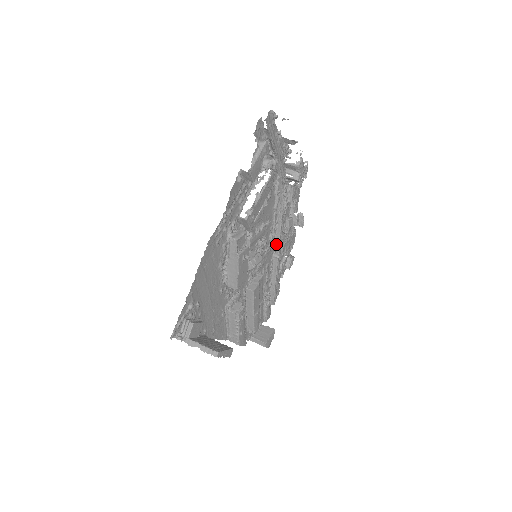
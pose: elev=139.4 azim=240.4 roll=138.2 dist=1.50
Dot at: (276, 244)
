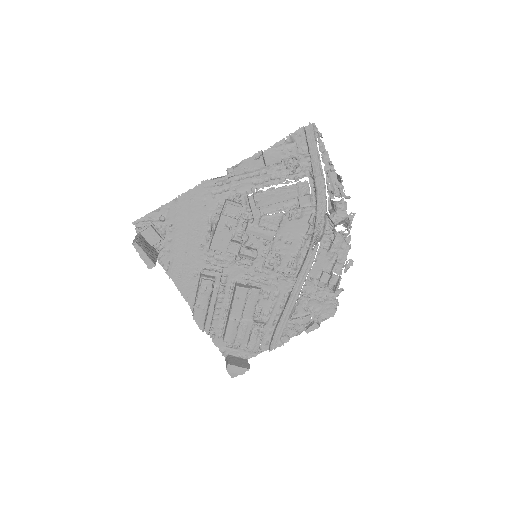
Dot at: (297, 282)
